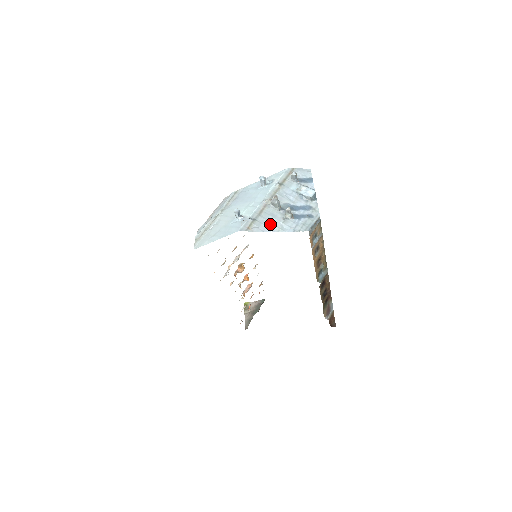
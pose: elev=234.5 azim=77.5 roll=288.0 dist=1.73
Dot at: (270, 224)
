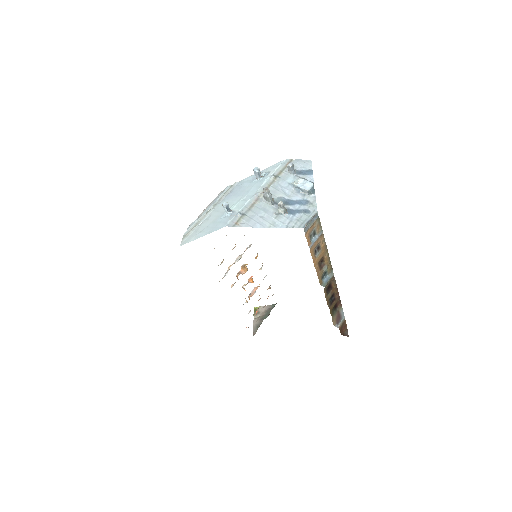
Dot at: (261, 219)
